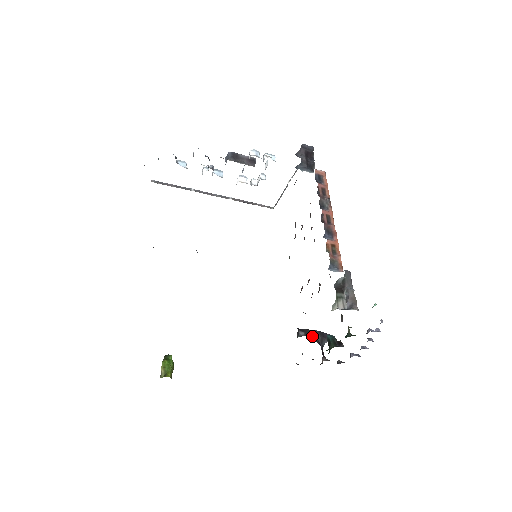
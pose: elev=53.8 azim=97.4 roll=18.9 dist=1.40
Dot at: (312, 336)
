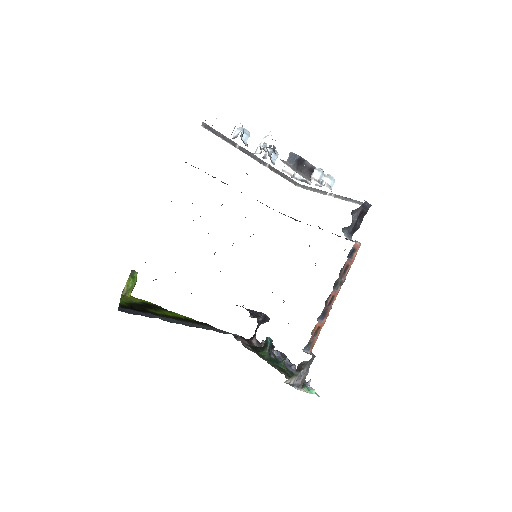
Dot at: (257, 318)
